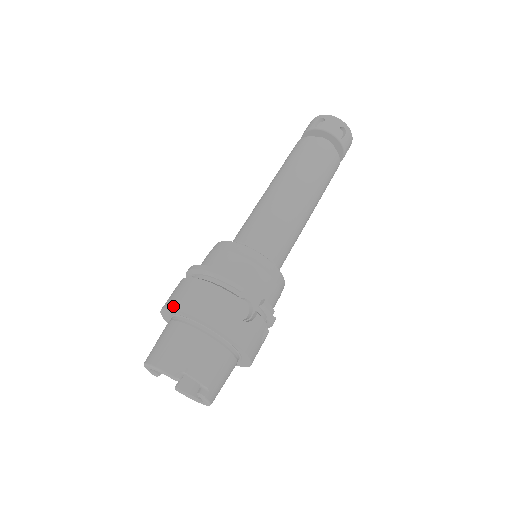
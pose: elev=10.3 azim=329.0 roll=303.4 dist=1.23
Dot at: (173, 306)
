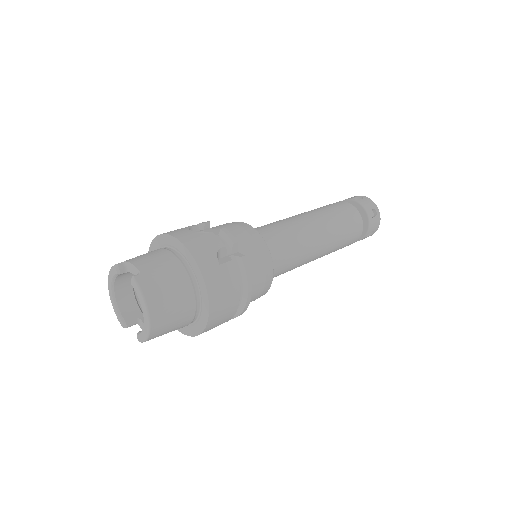
Dot at: occluded
